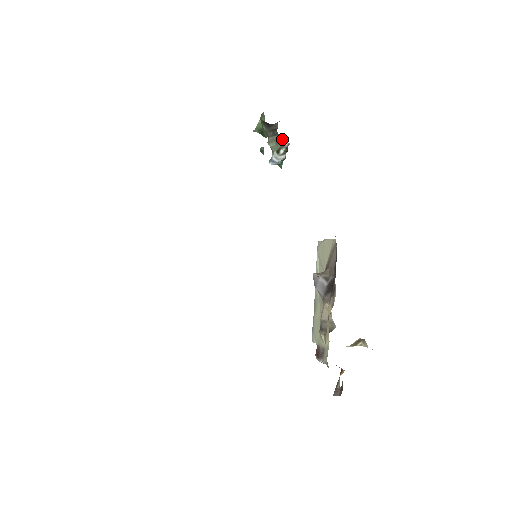
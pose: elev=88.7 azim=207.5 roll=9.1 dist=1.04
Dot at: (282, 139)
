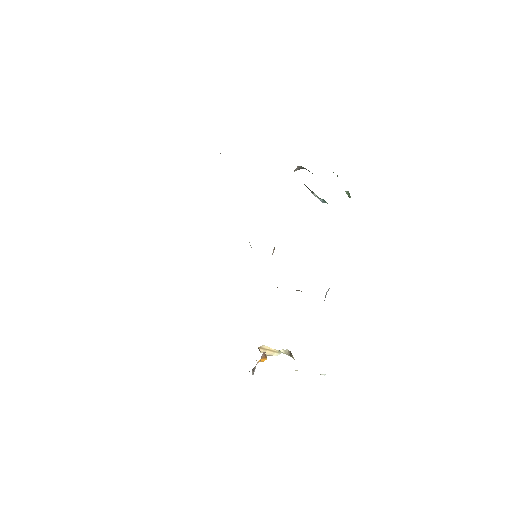
Dot at: occluded
